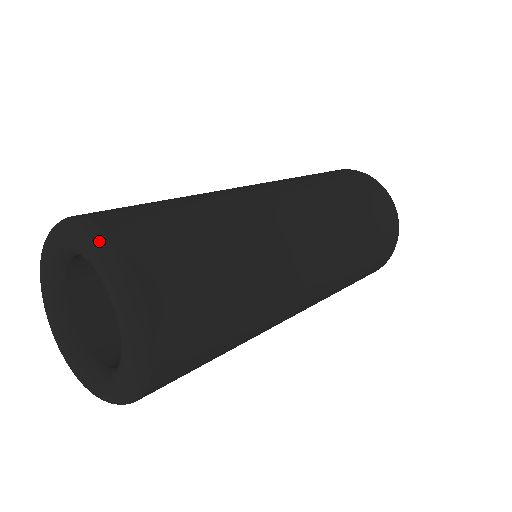
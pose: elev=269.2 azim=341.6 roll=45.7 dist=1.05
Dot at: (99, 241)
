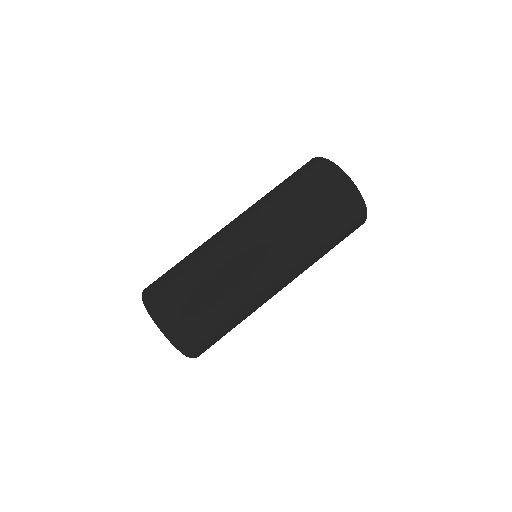
Dot at: (146, 306)
